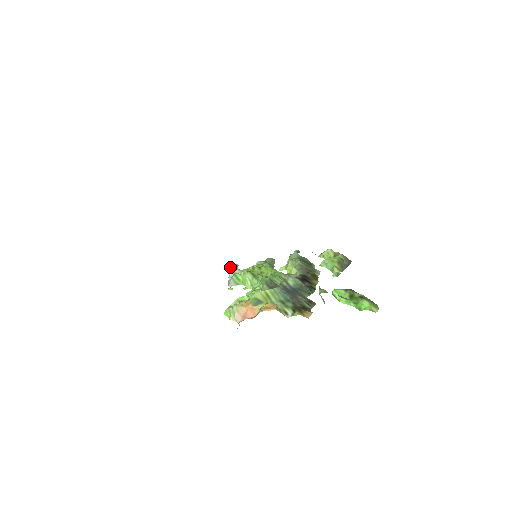
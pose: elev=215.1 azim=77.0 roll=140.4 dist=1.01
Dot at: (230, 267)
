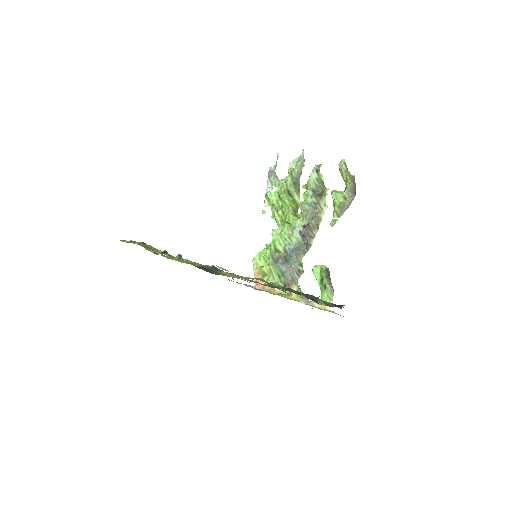
Dot at: (269, 169)
